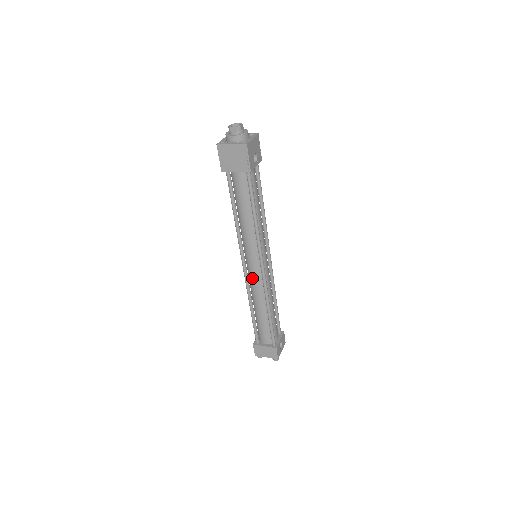
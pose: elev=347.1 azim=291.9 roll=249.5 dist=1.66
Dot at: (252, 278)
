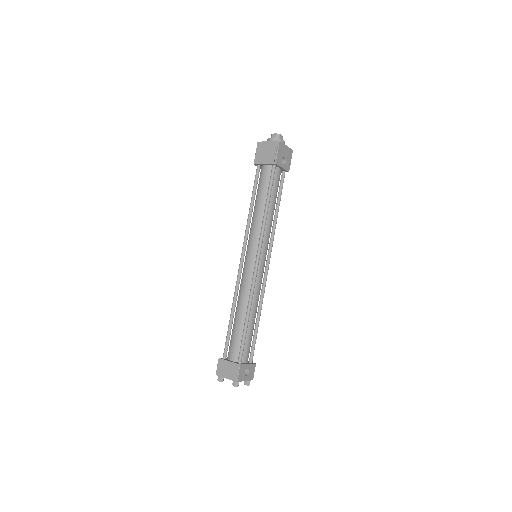
Dot at: (244, 273)
